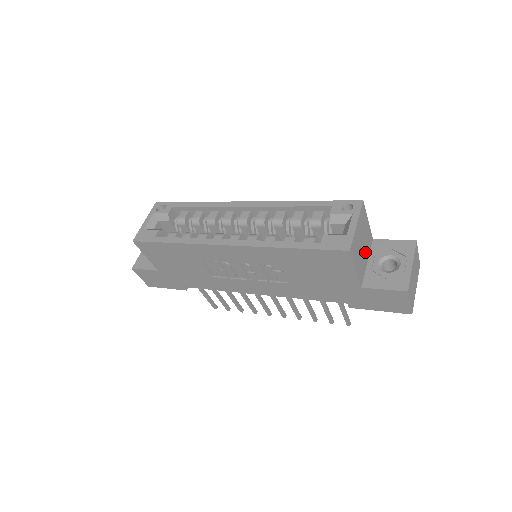
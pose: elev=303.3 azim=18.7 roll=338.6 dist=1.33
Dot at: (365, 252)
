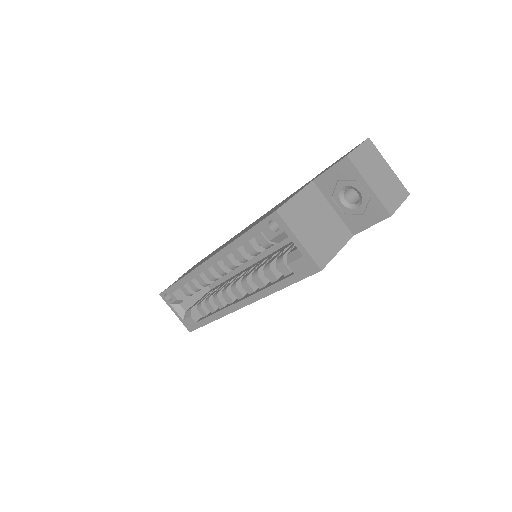
Dot at: (324, 214)
